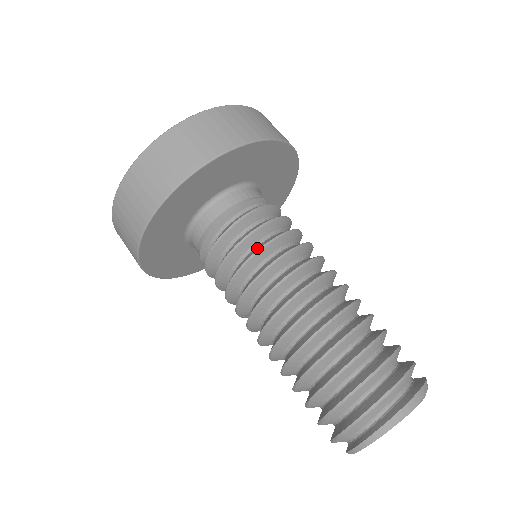
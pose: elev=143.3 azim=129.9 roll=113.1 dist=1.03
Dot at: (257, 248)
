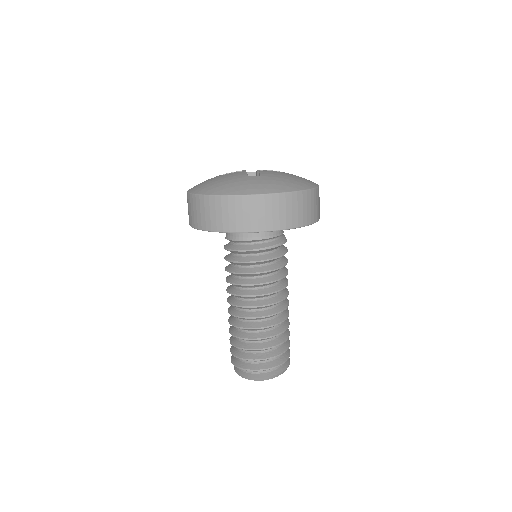
Dot at: (244, 270)
